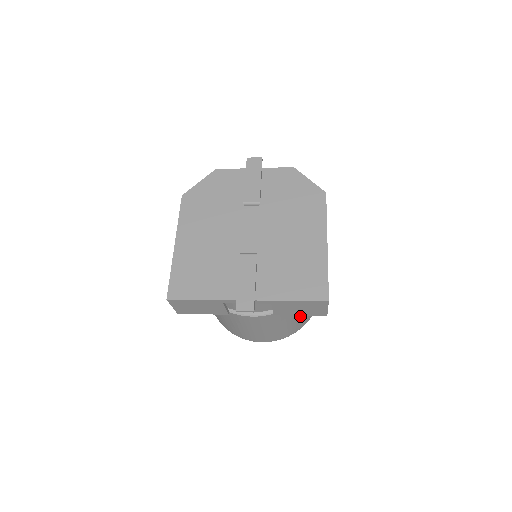
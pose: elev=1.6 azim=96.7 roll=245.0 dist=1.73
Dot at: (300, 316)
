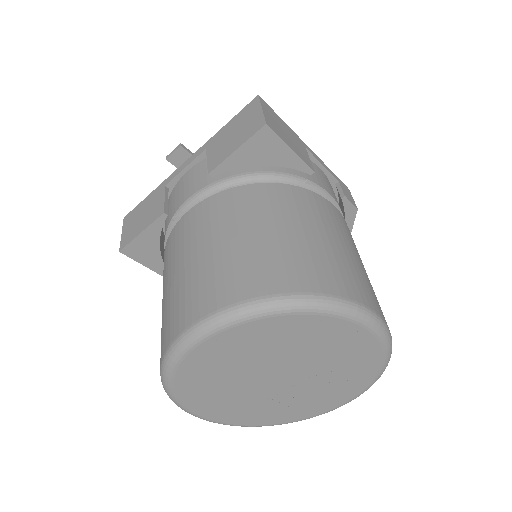
Dot at: (270, 236)
